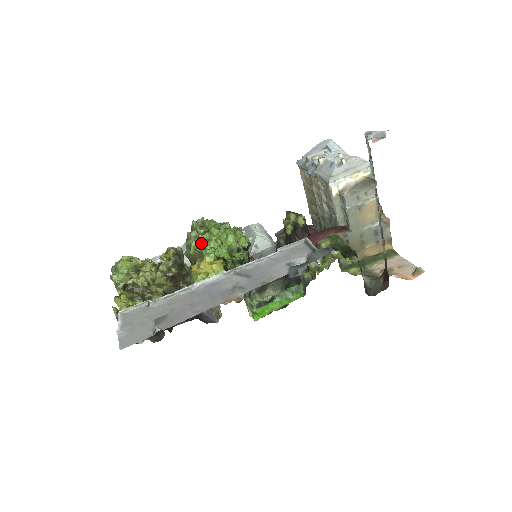
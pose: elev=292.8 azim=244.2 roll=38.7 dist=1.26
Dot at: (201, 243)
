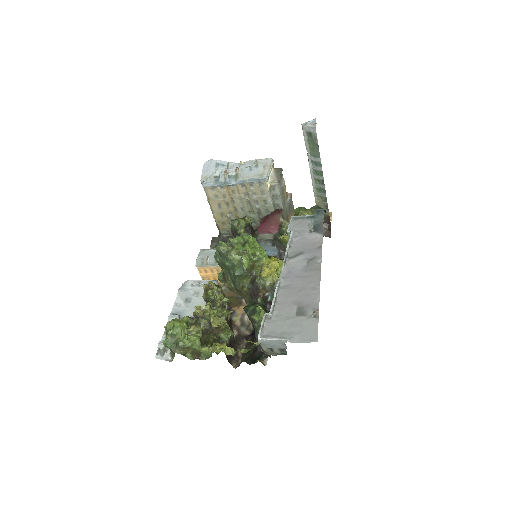
Dot at: (253, 252)
